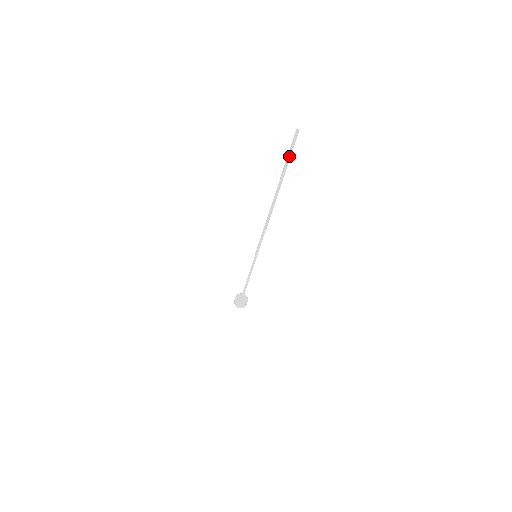
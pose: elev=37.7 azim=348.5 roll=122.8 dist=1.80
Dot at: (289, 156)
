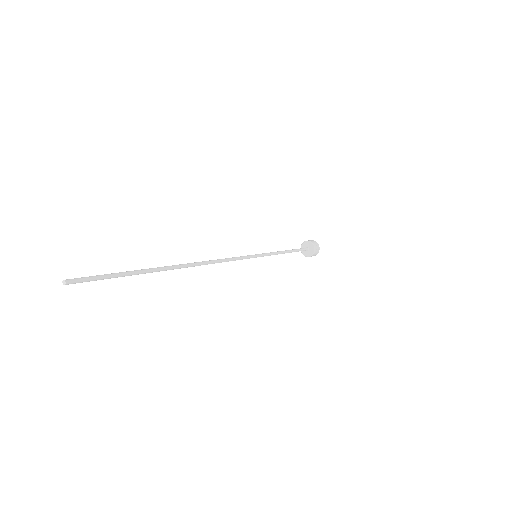
Dot at: (110, 278)
